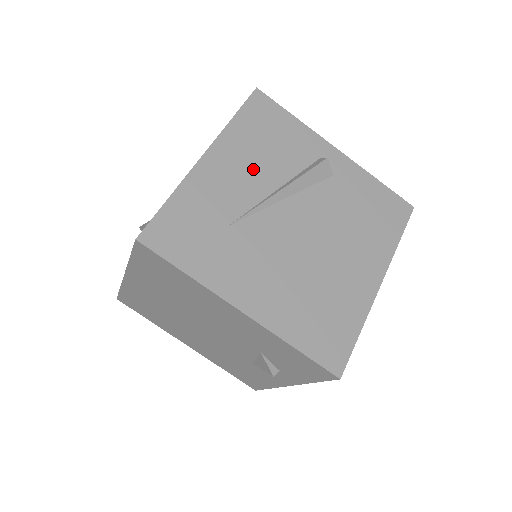
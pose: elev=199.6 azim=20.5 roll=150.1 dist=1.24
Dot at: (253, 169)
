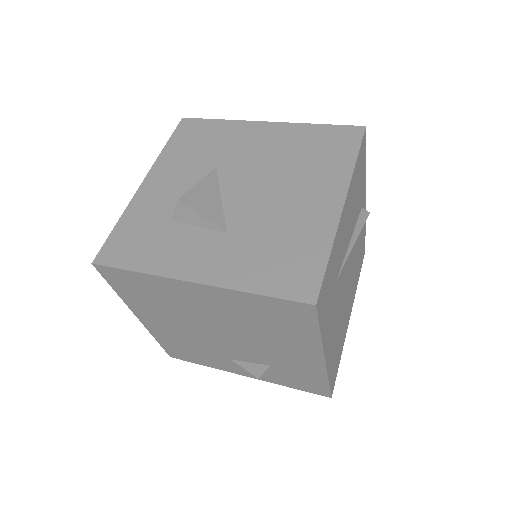
Dot at: (350, 219)
